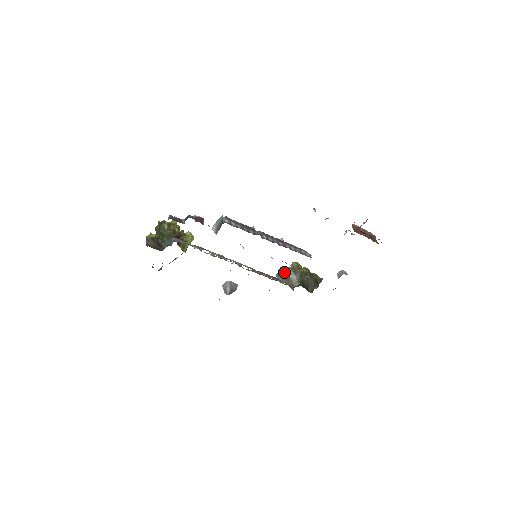
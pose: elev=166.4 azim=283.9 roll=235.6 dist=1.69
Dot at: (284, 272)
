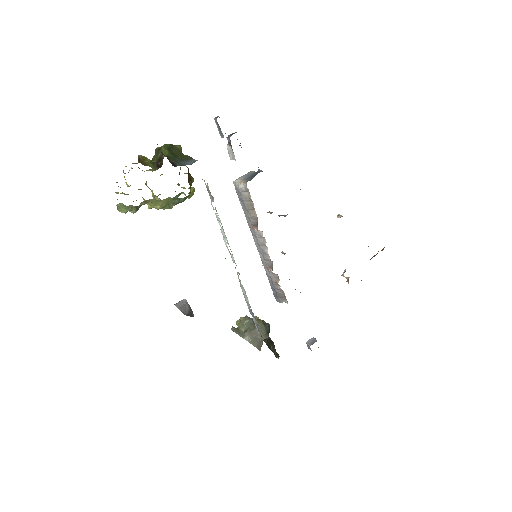
Dot at: (247, 322)
